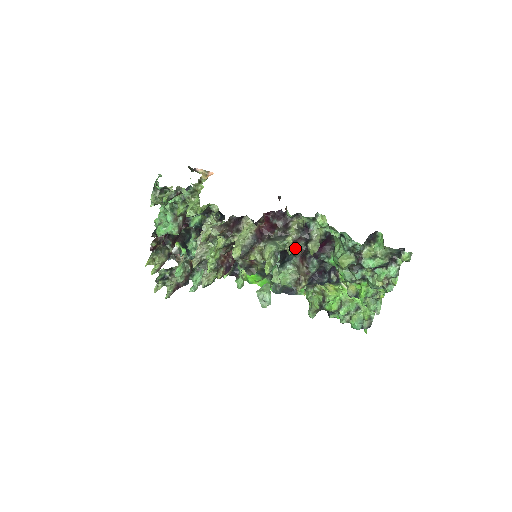
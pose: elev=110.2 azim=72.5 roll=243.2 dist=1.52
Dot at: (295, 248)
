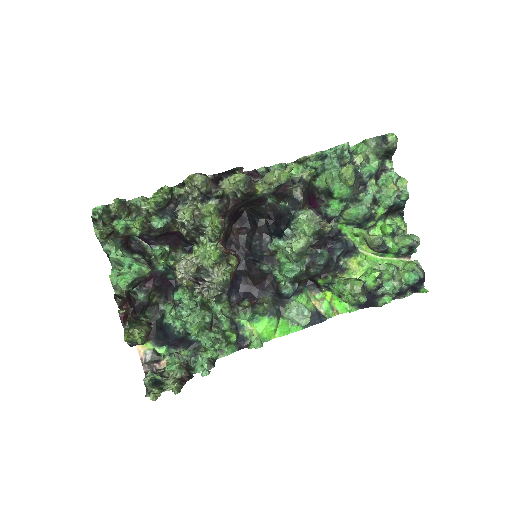
Dot at: (292, 190)
